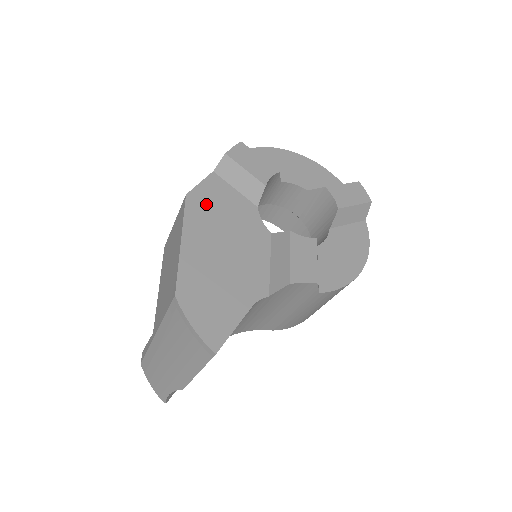
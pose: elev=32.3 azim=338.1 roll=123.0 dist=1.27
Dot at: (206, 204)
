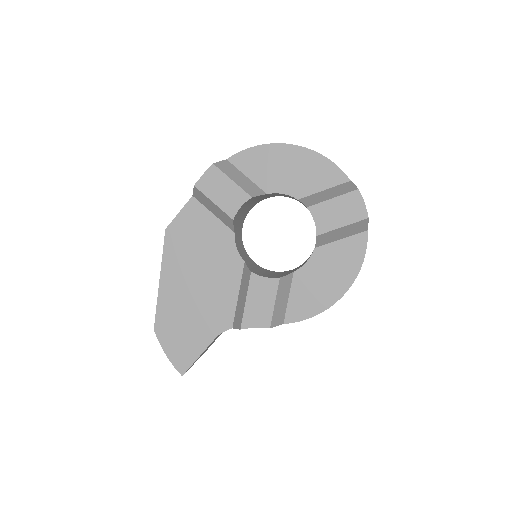
Dot at: (183, 237)
